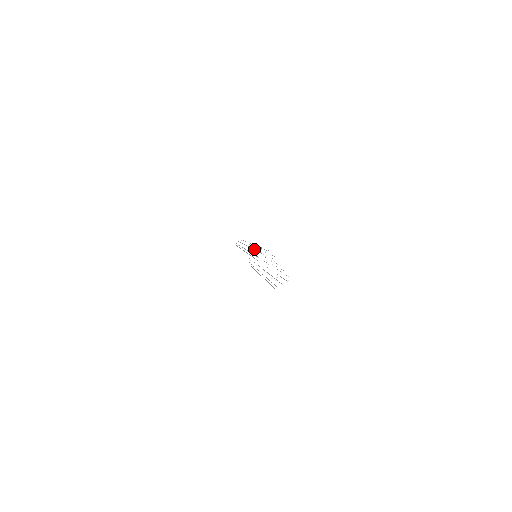
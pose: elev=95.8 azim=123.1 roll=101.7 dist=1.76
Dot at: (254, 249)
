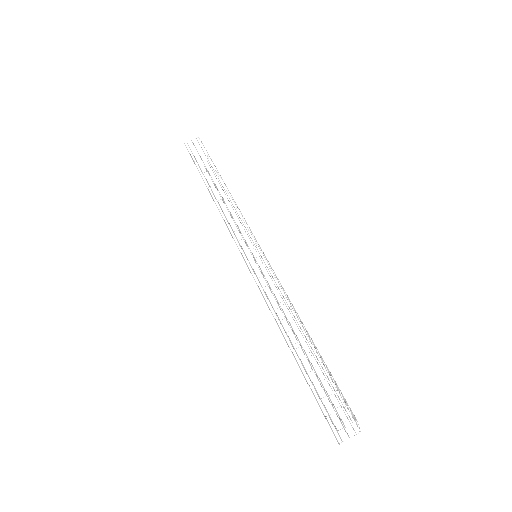
Dot at: (292, 329)
